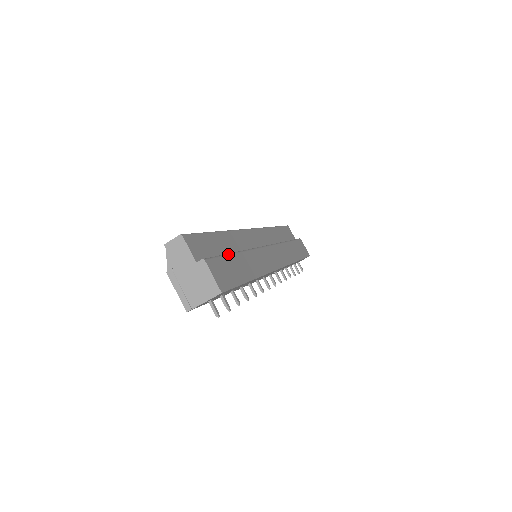
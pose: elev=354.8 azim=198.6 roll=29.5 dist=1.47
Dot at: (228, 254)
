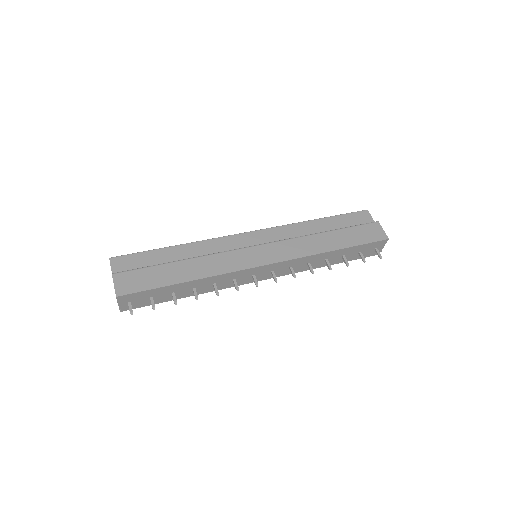
Dot at: (158, 264)
